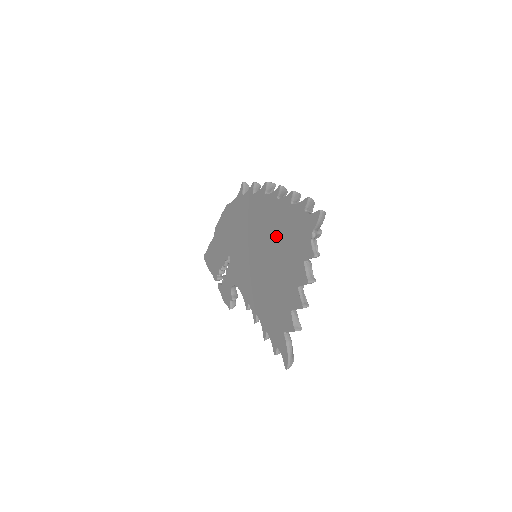
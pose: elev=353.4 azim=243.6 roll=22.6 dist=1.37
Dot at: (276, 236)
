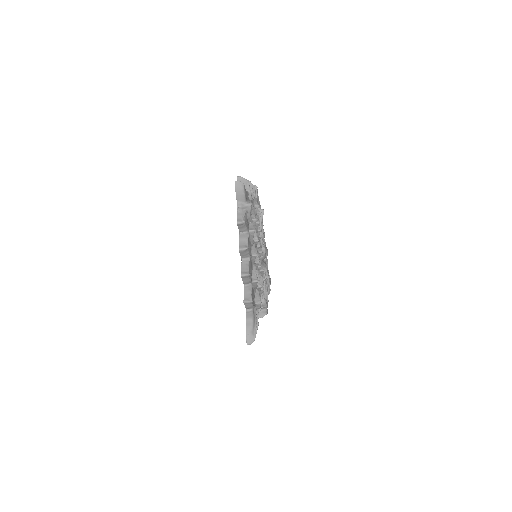
Dot at: occluded
